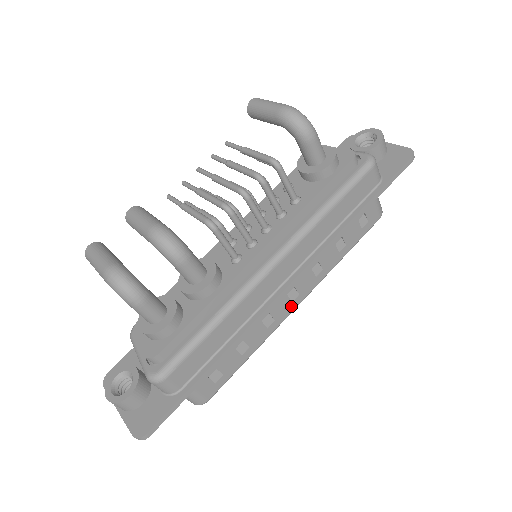
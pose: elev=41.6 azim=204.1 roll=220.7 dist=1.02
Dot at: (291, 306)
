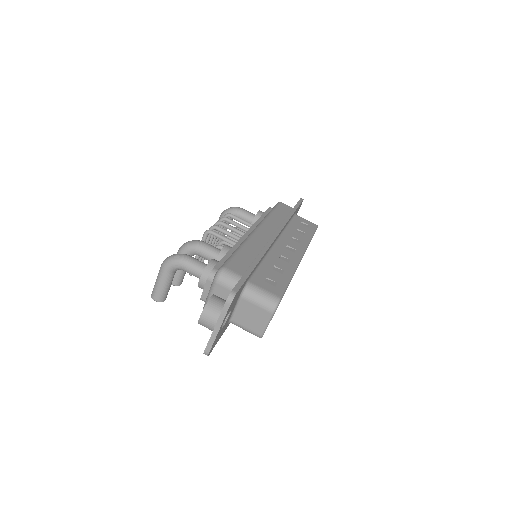
Dot at: (296, 255)
